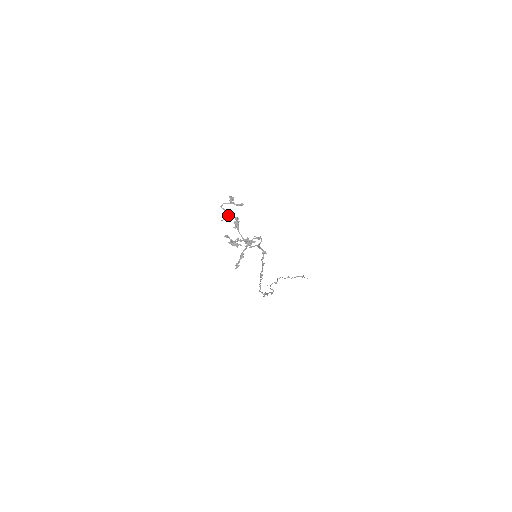
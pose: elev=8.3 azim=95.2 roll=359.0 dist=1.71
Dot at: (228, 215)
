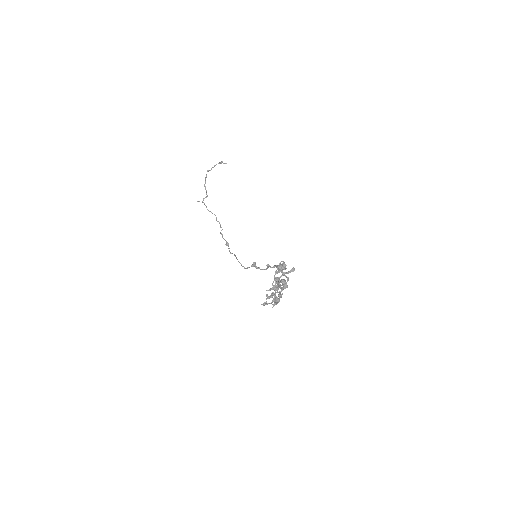
Dot at: occluded
